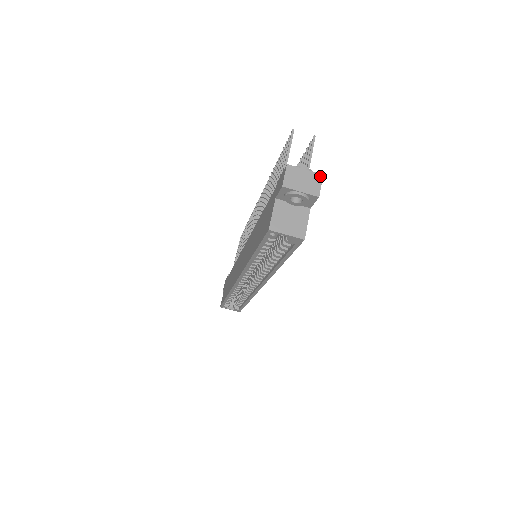
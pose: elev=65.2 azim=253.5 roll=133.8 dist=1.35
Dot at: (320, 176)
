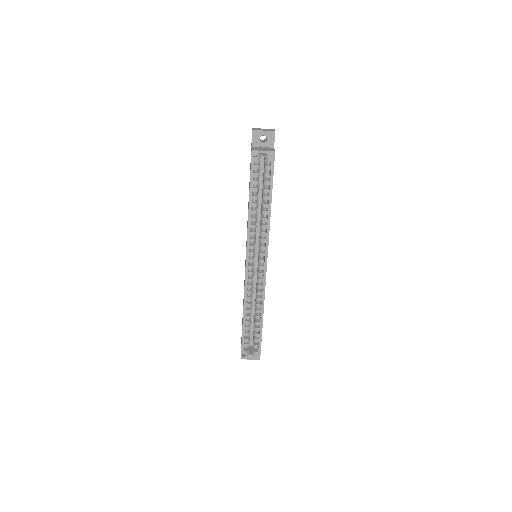
Dot at: (273, 129)
